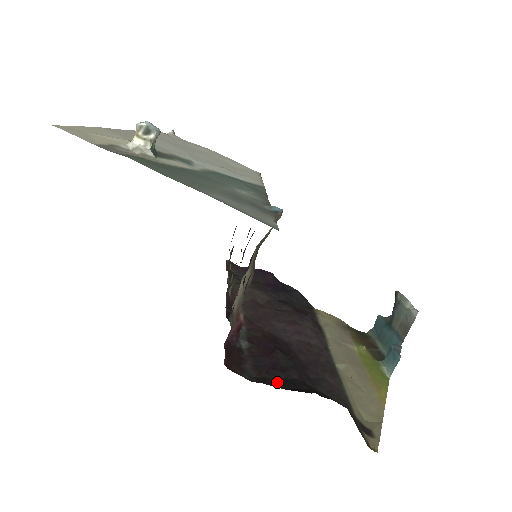
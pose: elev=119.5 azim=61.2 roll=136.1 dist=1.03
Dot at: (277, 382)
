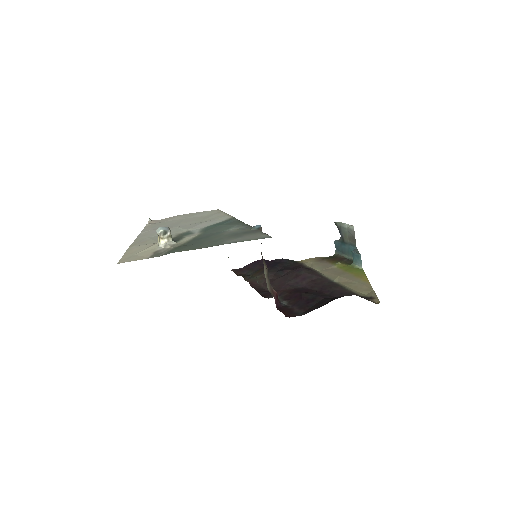
Dot at: (316, 307)
